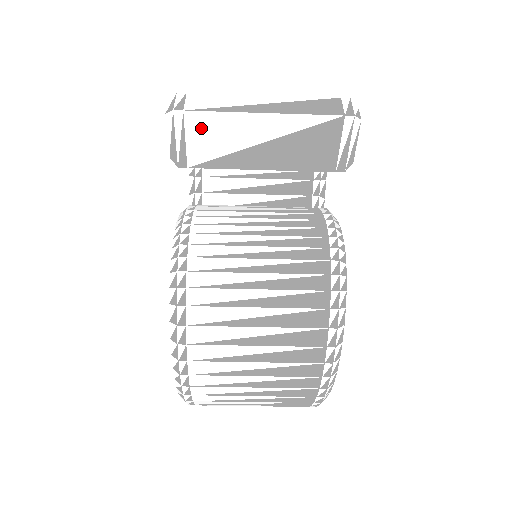
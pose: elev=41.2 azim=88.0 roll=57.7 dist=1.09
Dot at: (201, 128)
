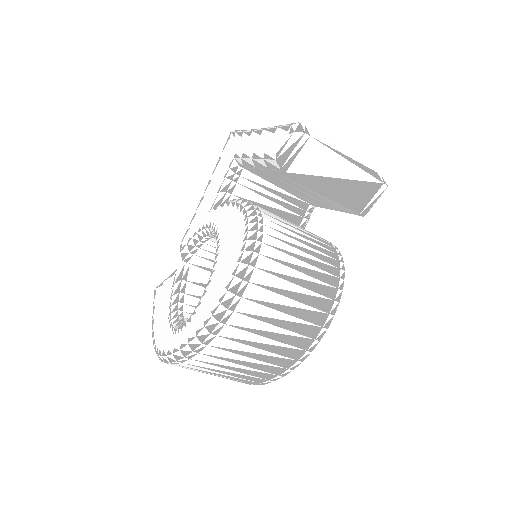
Dot at: (312, 152)
